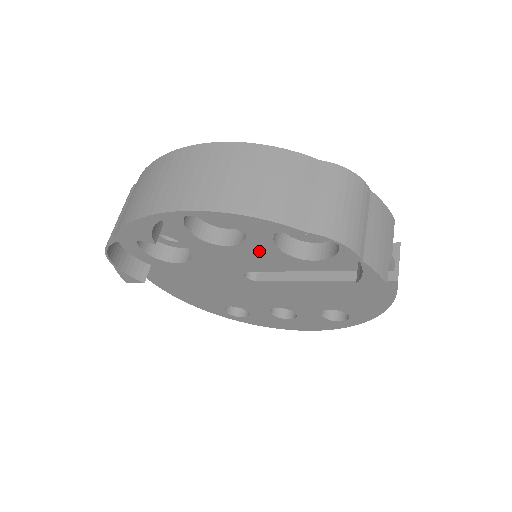
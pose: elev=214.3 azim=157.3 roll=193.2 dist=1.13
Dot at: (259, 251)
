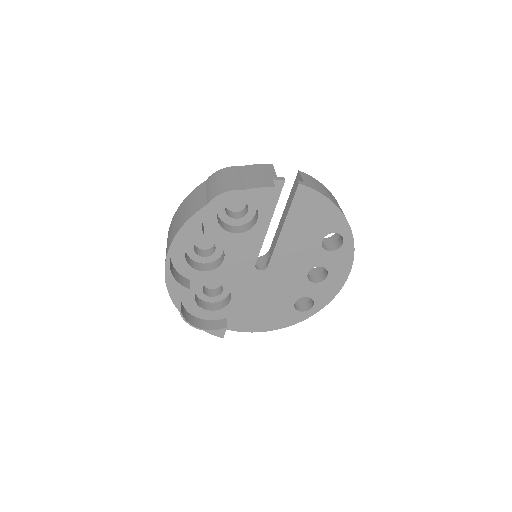
Dot at: (236, 246)
